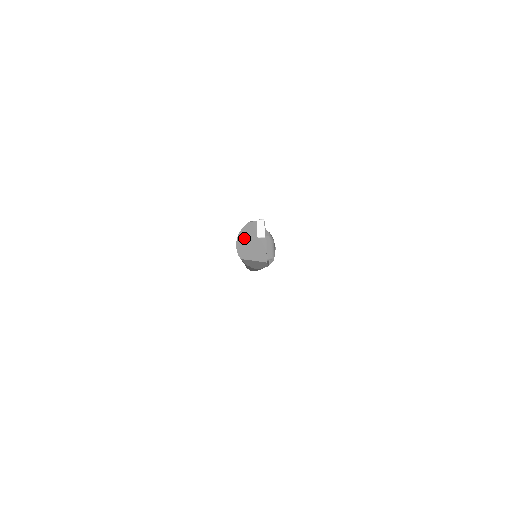
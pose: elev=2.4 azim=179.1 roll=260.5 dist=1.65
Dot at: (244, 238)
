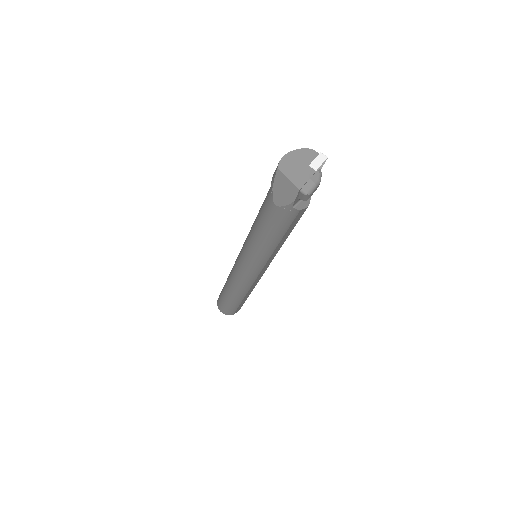
Dot at: (296, 156)
